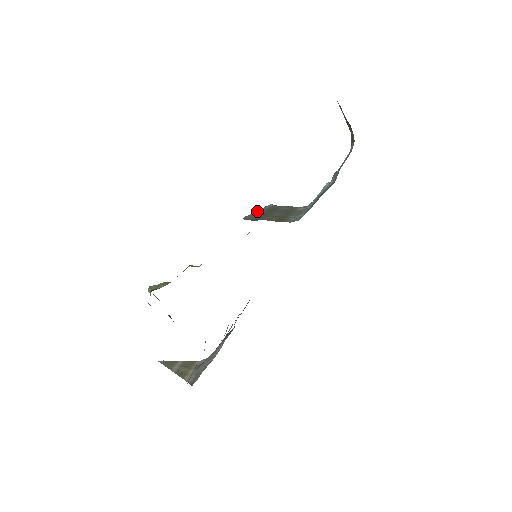
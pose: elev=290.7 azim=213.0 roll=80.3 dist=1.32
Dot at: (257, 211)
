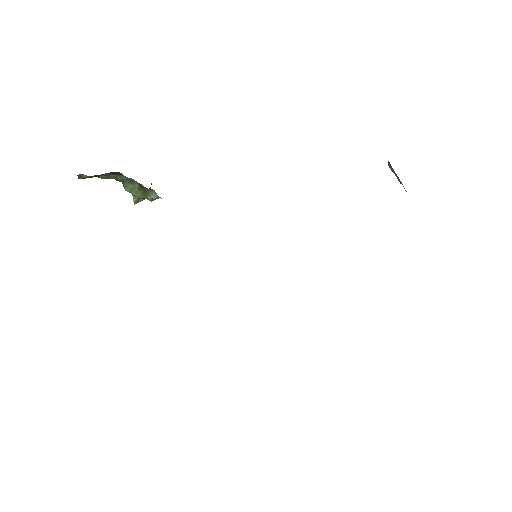
Dot at: occluded
